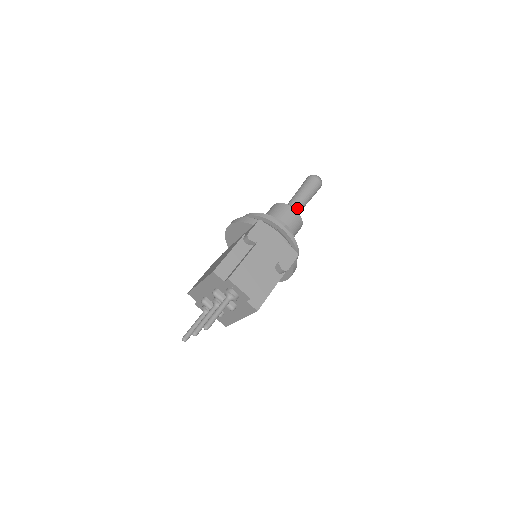
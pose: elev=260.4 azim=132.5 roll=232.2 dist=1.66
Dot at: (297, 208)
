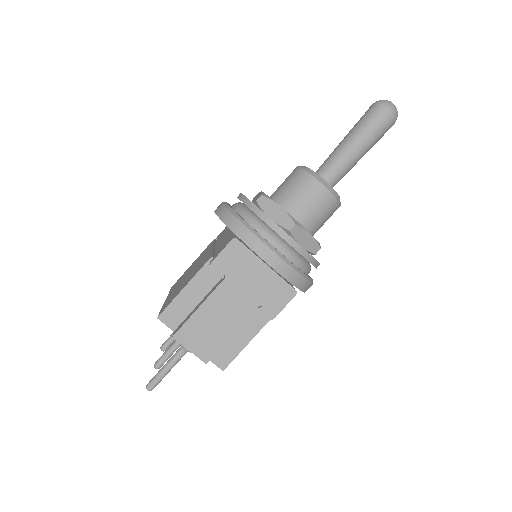
Dot at: (336, 174)
